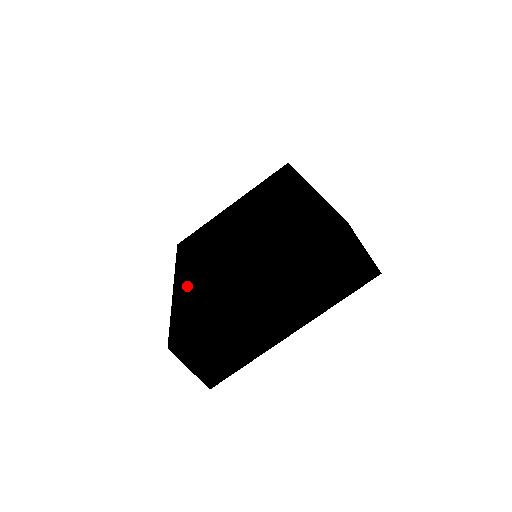
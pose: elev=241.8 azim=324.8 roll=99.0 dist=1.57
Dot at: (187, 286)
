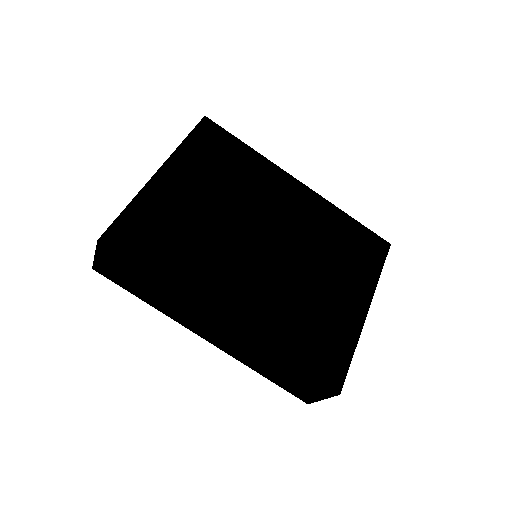
Dot at: (262, 320)
